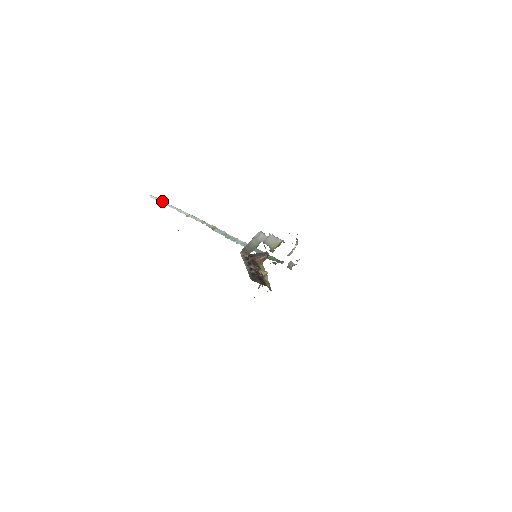
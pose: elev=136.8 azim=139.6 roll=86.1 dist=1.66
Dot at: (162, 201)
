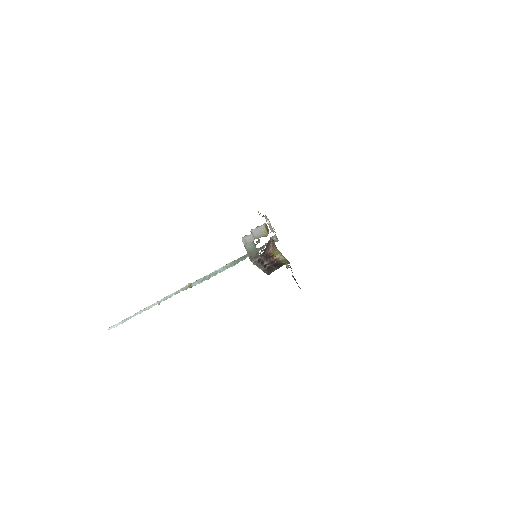
Dot at: (124, 320)
